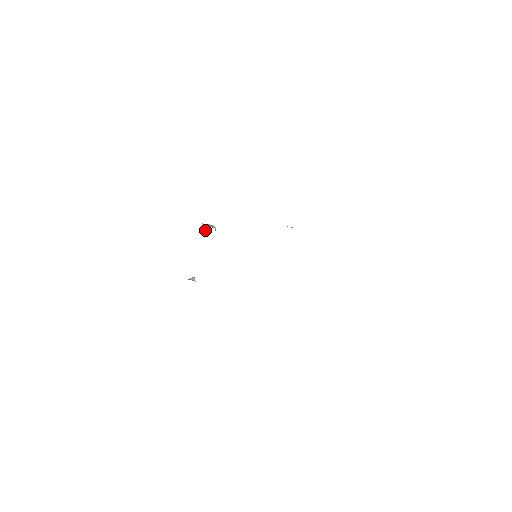
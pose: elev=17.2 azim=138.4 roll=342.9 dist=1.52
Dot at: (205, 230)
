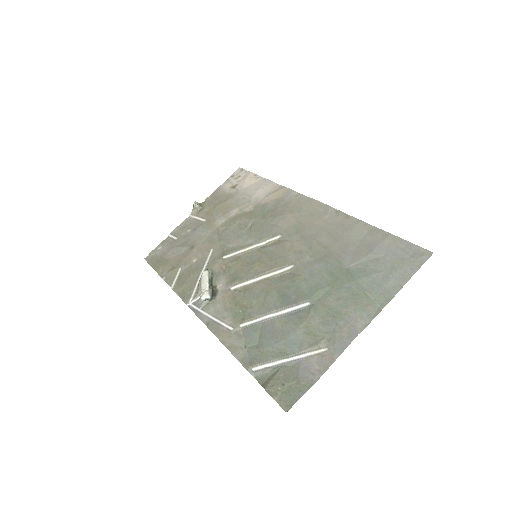
Dot at: (201, 293)
